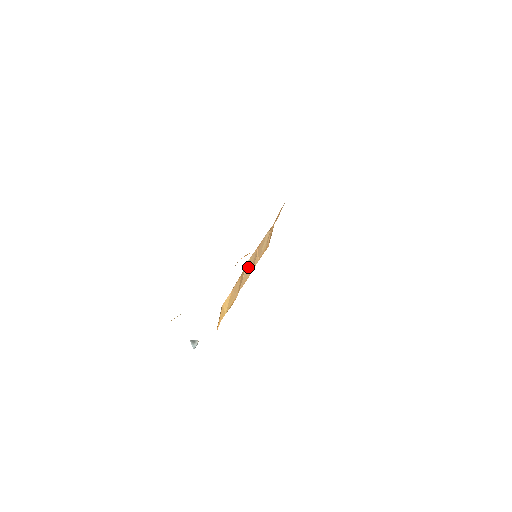
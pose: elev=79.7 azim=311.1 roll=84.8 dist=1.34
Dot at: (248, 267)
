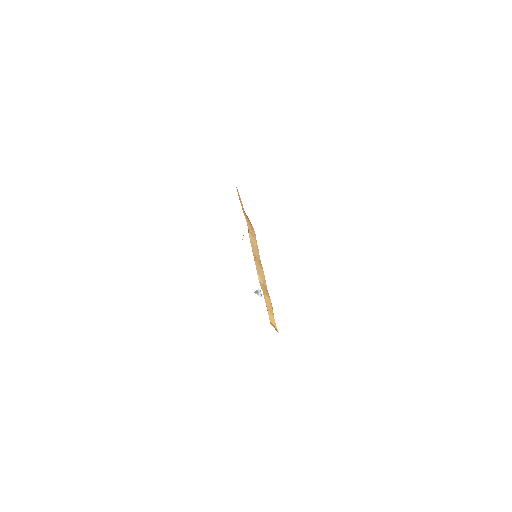
Dot at: (260, 275)
